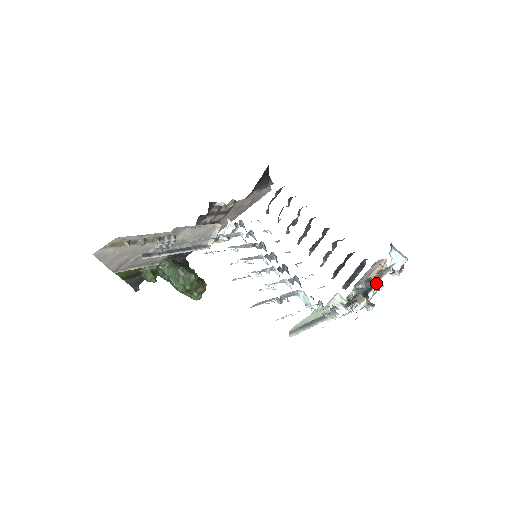
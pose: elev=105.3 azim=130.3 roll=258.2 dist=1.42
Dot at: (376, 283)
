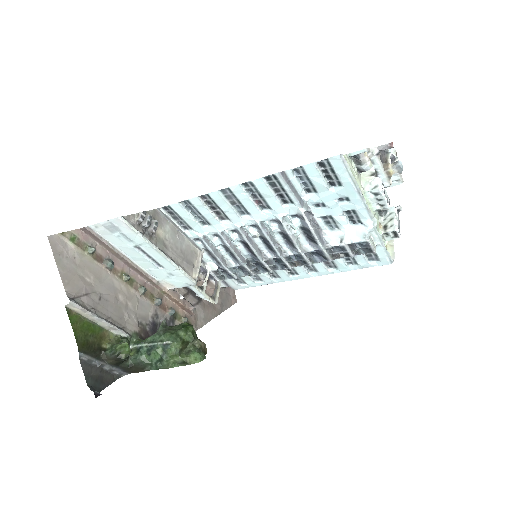
Dot at: occluded
